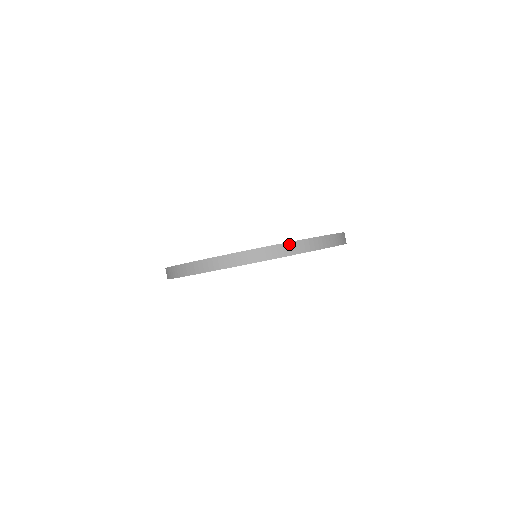
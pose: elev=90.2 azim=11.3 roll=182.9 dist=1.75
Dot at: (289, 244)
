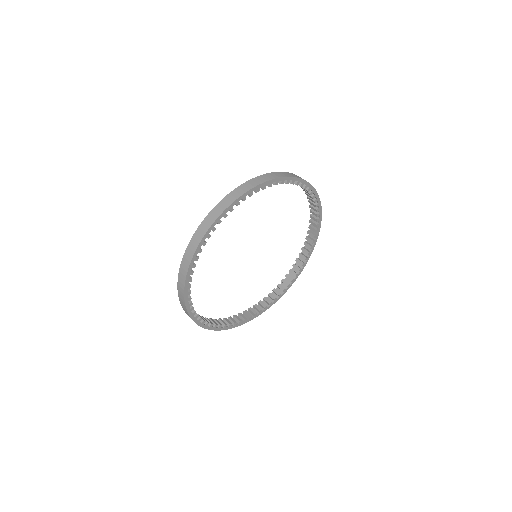
Dot at: (273, 173)
